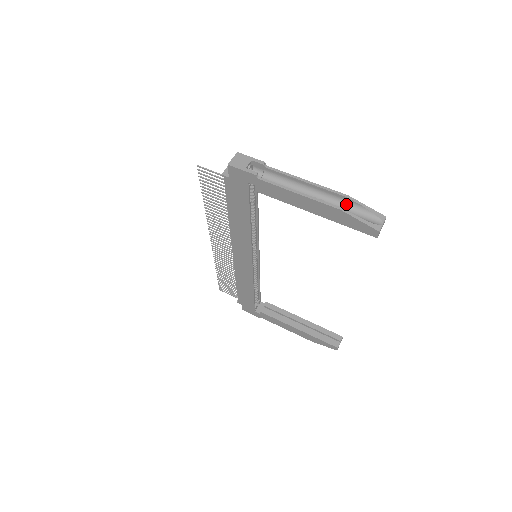
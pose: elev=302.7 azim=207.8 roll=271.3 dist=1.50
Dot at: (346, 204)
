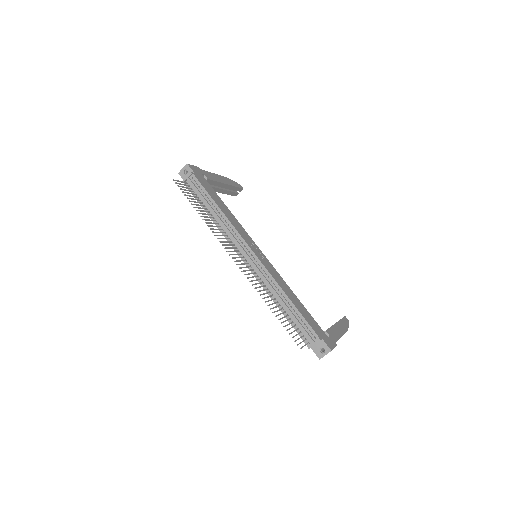
Dot at: occluded
